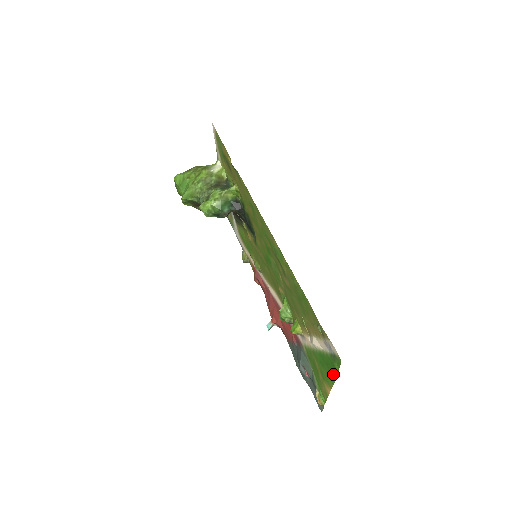
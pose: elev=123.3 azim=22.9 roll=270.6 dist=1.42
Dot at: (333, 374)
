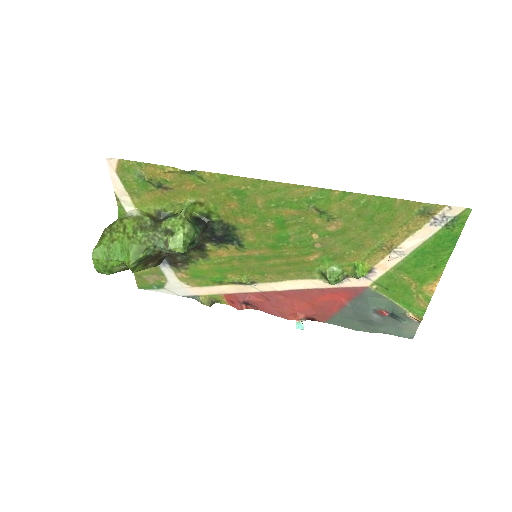
Dot at: (448, 251)
